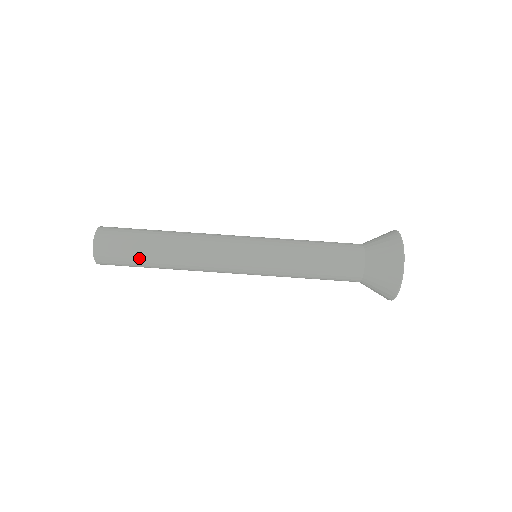
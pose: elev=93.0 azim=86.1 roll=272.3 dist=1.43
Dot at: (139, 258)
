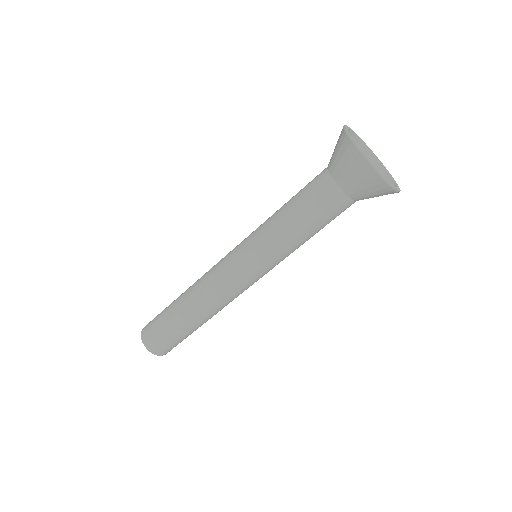
Dot at: occluded
